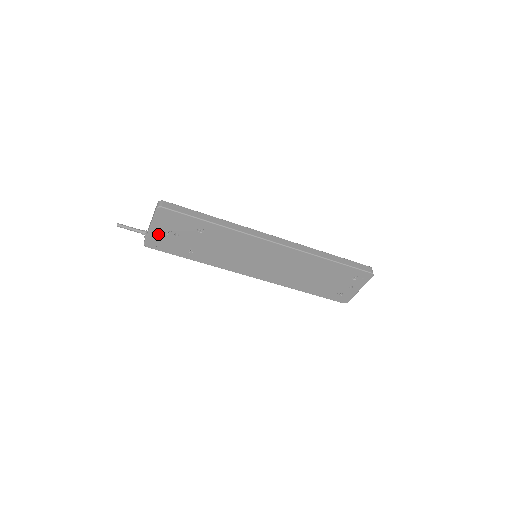
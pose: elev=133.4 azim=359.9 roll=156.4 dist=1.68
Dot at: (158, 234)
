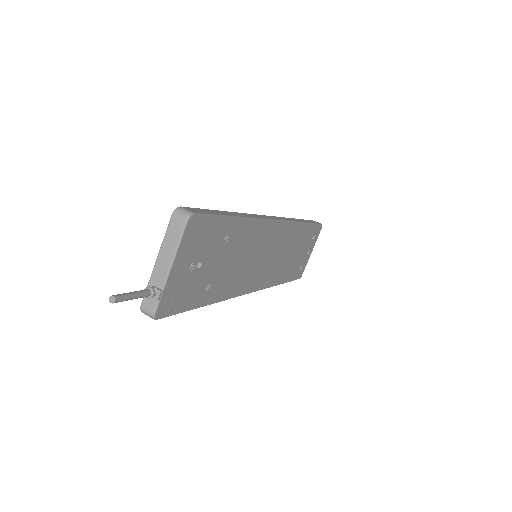
Dot at: (177, 279)
